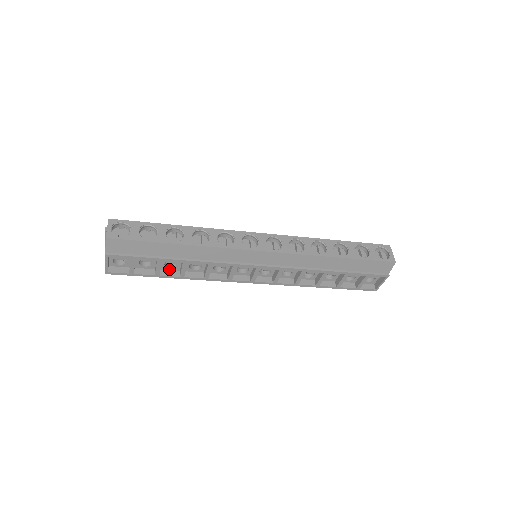
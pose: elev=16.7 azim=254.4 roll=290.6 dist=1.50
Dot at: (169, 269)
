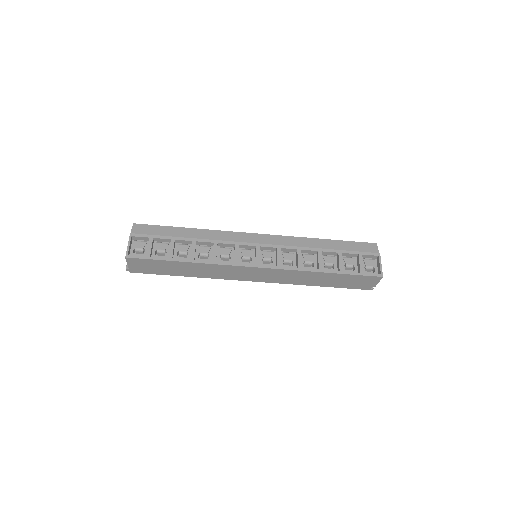
Dot at: occluded
